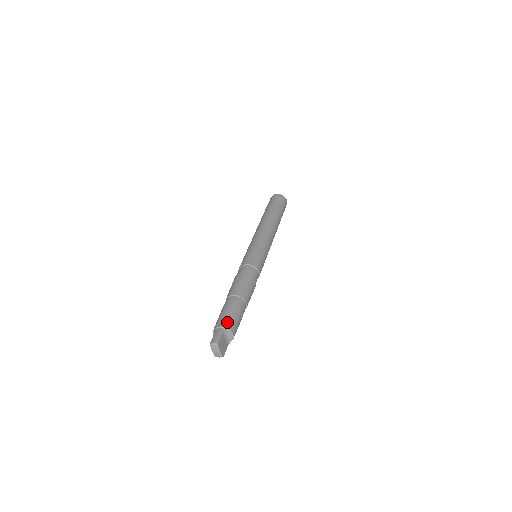
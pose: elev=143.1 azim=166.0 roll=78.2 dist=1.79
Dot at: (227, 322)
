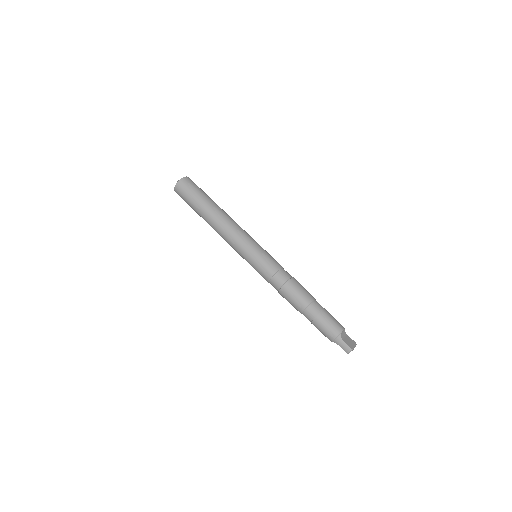
Dot at: (333, 331)
